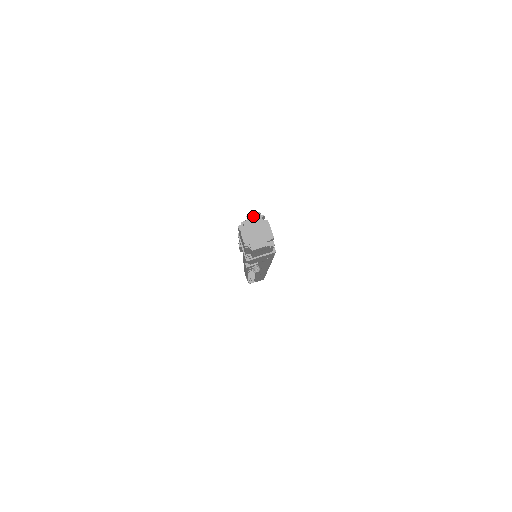
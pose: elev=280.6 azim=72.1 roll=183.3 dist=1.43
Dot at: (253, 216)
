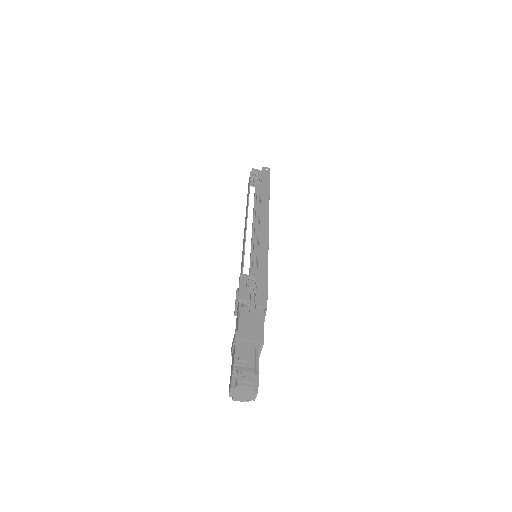
Dot at: (248, 382)
